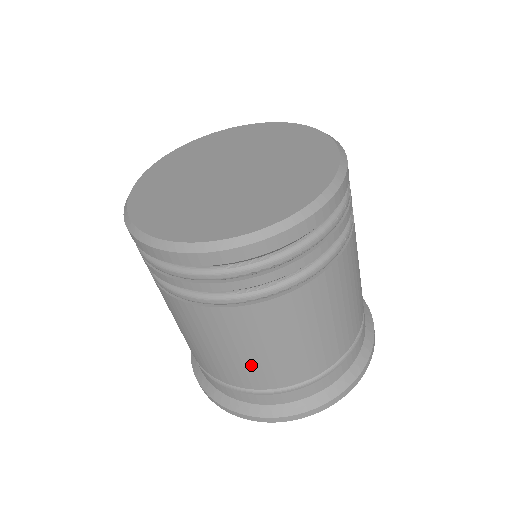
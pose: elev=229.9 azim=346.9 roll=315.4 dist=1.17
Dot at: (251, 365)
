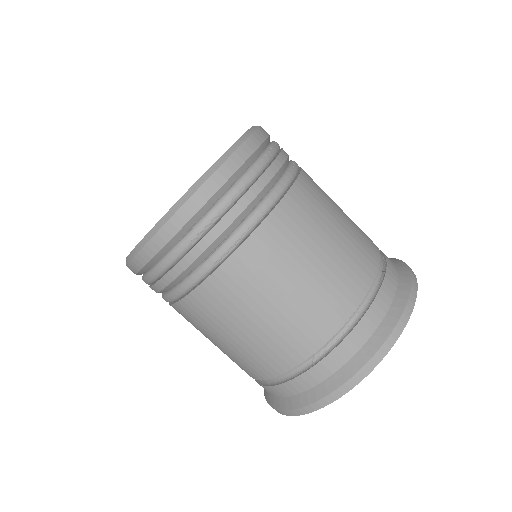
Dot at: (268, 337)
